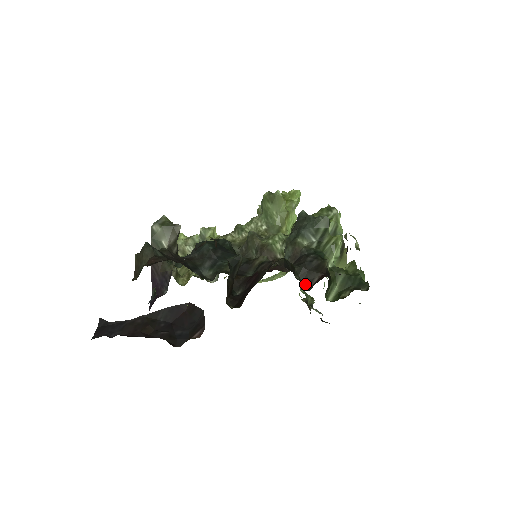
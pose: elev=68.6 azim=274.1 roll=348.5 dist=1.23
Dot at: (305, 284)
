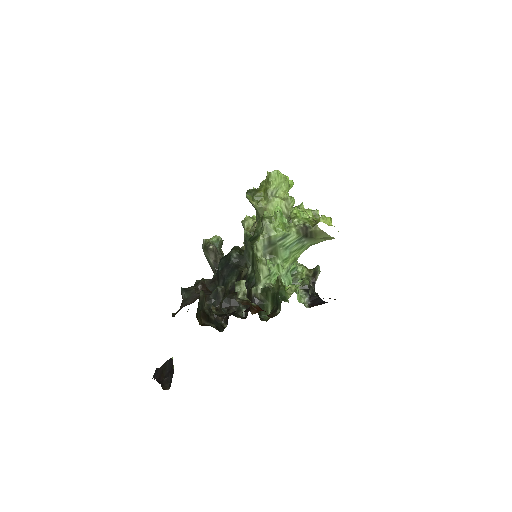
Dot at: occluded
